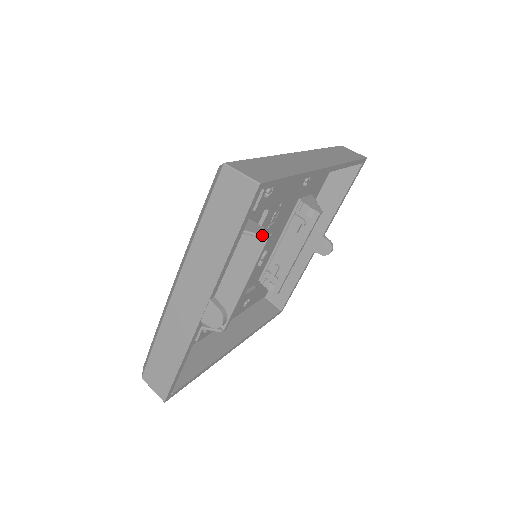
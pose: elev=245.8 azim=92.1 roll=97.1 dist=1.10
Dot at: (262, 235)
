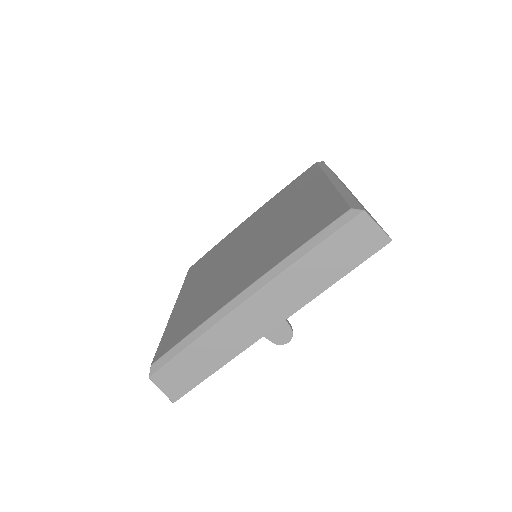
Dot at: occluded
